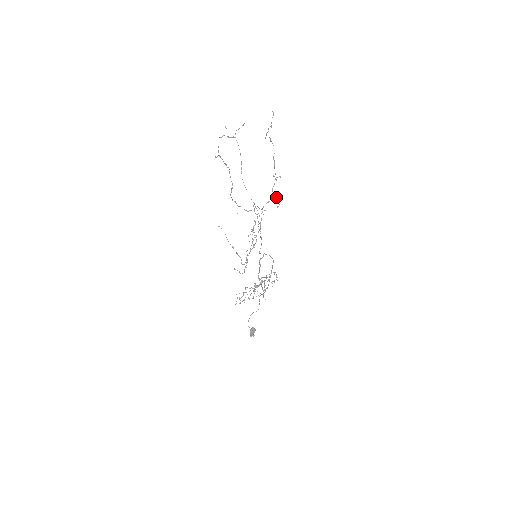
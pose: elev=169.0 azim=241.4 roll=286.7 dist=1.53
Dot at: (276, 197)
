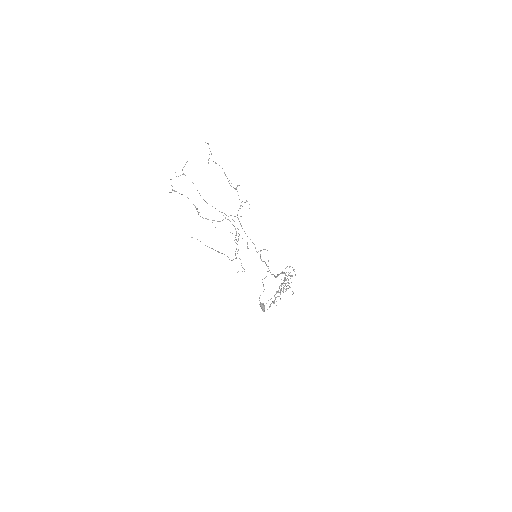
Dot at: (244, 202)
